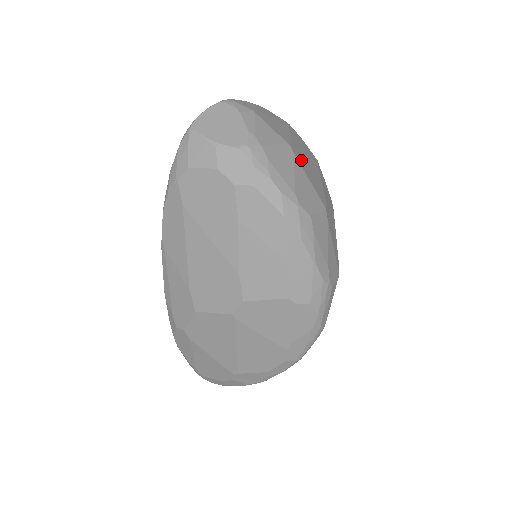
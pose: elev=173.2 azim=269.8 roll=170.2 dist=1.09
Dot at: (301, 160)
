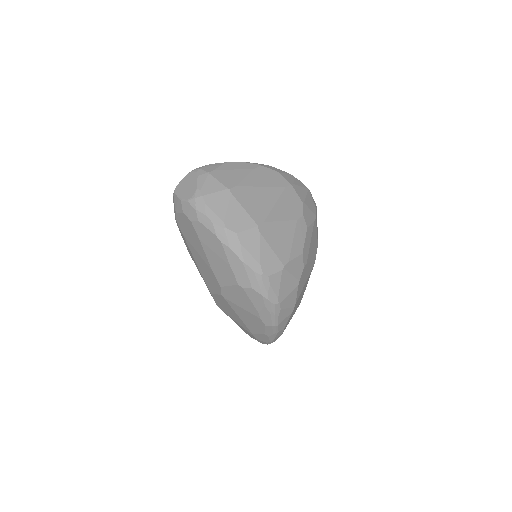
Dot at: (243, 196)
